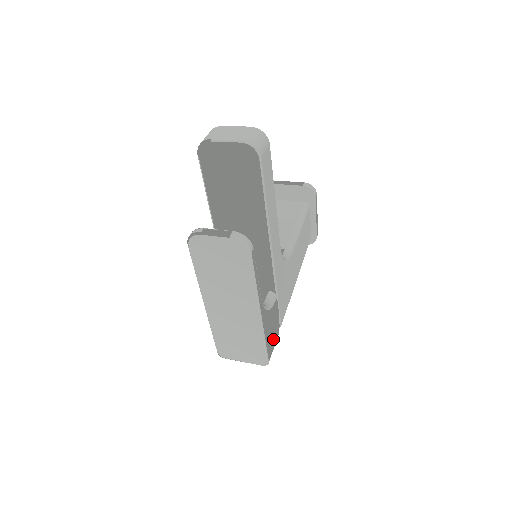
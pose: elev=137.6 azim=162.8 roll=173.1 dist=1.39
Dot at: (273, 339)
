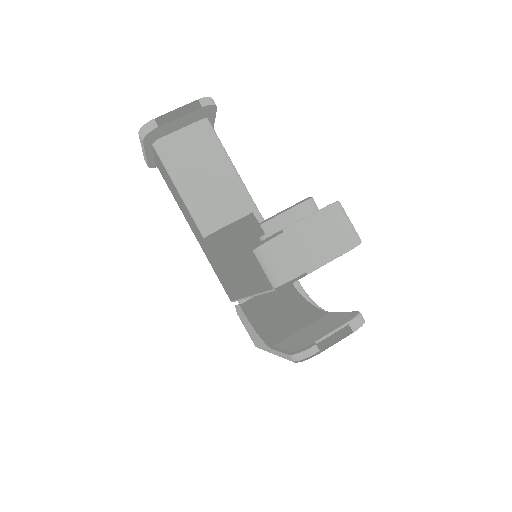
Dot at: occluded
